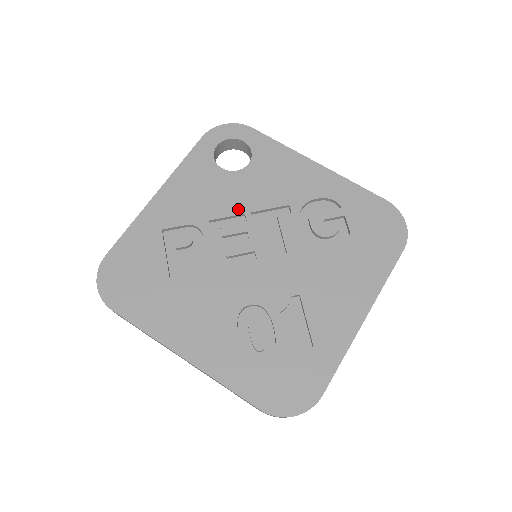
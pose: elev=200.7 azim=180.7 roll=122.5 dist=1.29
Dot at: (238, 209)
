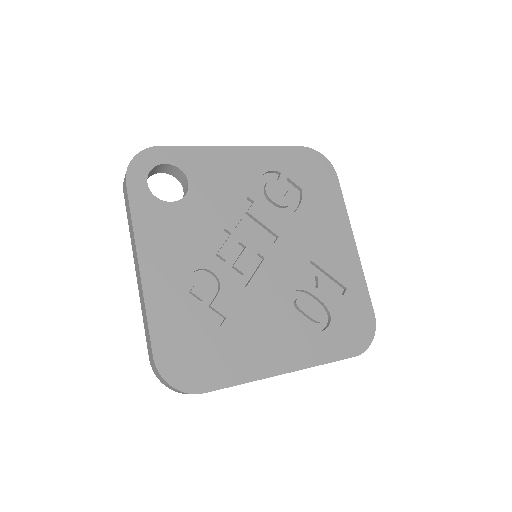
Dot at: (217, 229)
